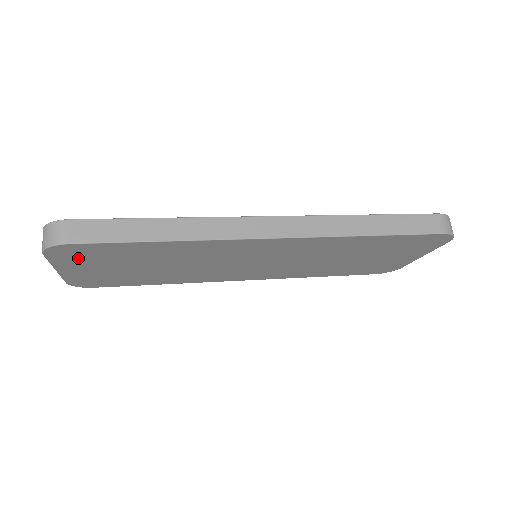
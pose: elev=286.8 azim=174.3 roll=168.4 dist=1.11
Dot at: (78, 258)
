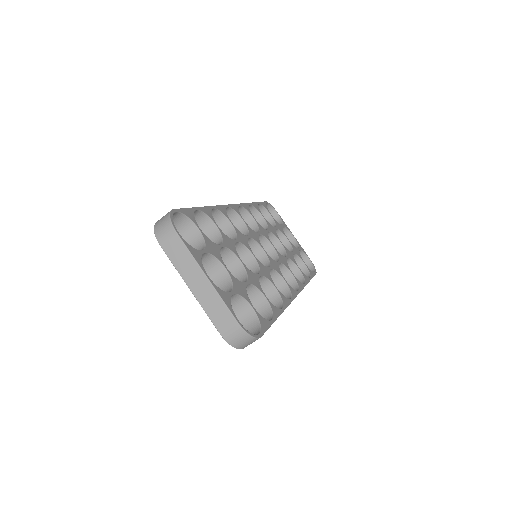
Dot at: occluded
